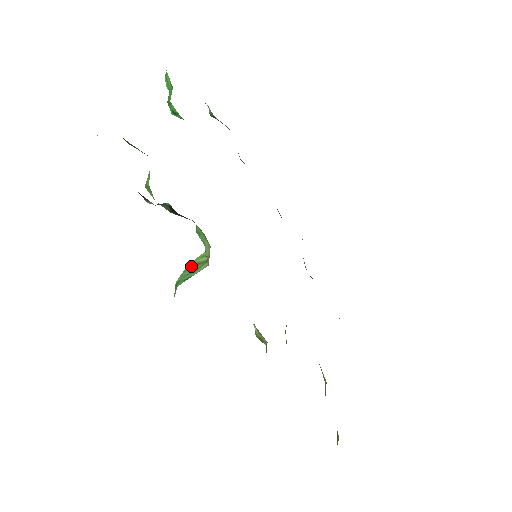
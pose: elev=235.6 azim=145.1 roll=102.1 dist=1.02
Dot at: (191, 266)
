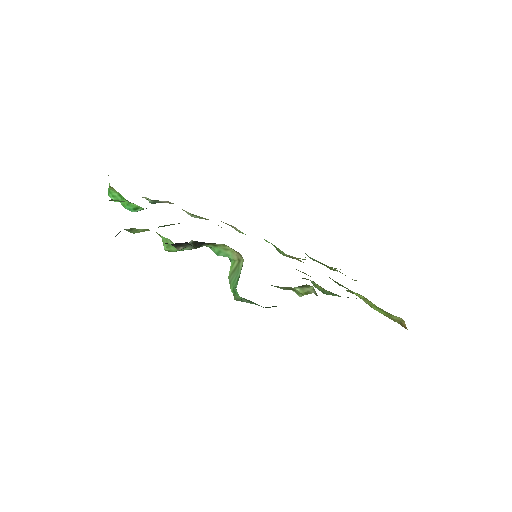
Dot at: (231, 275)
